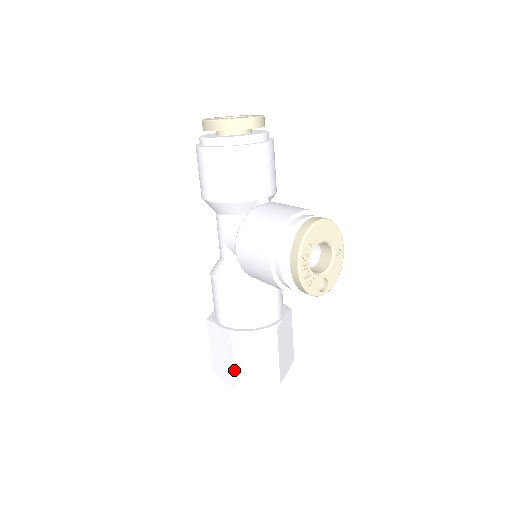
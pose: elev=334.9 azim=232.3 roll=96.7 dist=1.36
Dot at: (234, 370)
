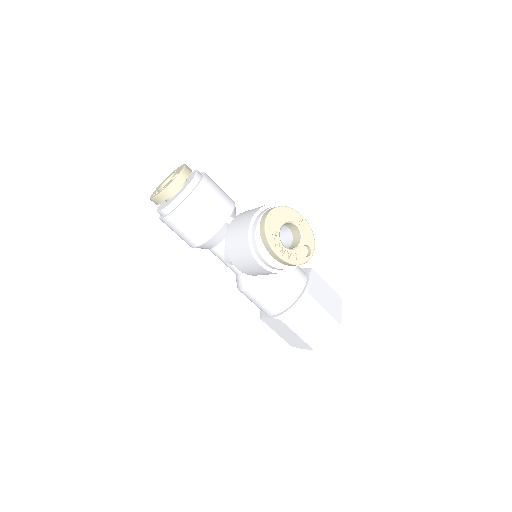
Dot at: (301, 339)
